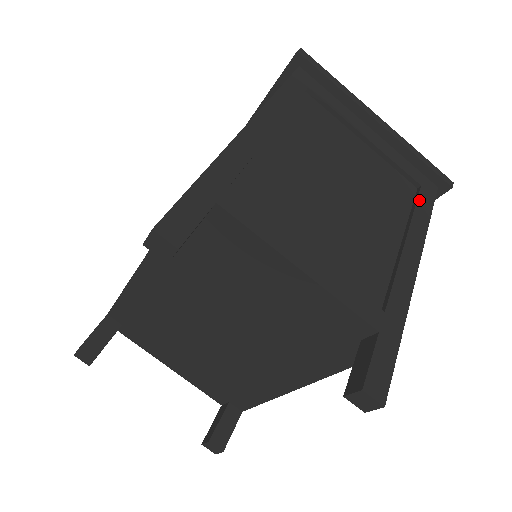
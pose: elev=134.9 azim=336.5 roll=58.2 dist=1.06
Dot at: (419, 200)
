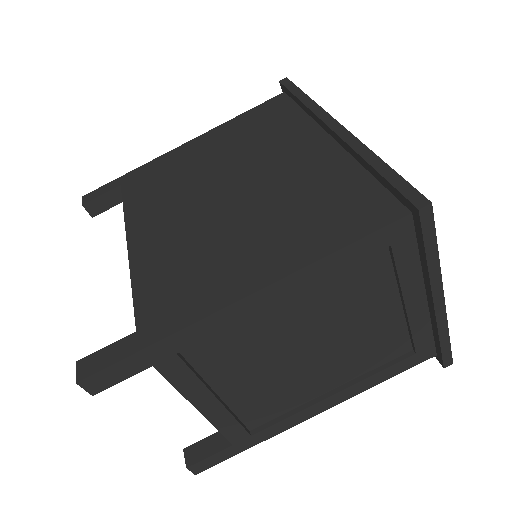
Dot at: (394, 366)
